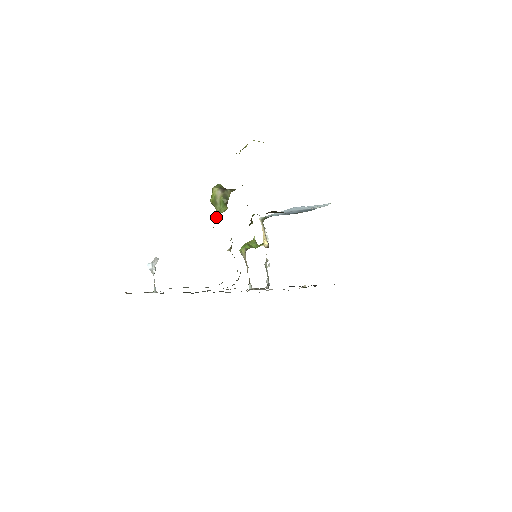
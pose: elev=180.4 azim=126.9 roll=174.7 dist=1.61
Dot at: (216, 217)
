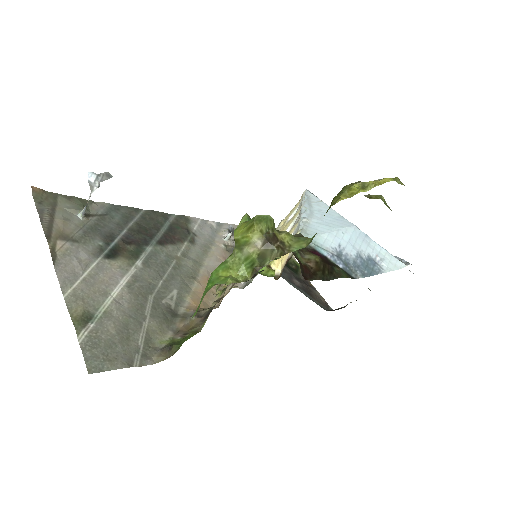
Dot at: (224, 271)
